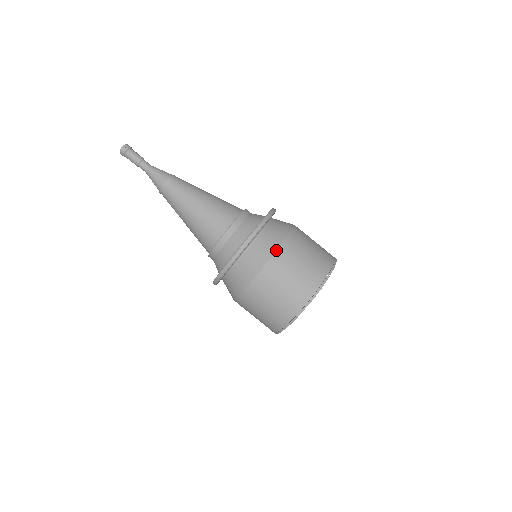
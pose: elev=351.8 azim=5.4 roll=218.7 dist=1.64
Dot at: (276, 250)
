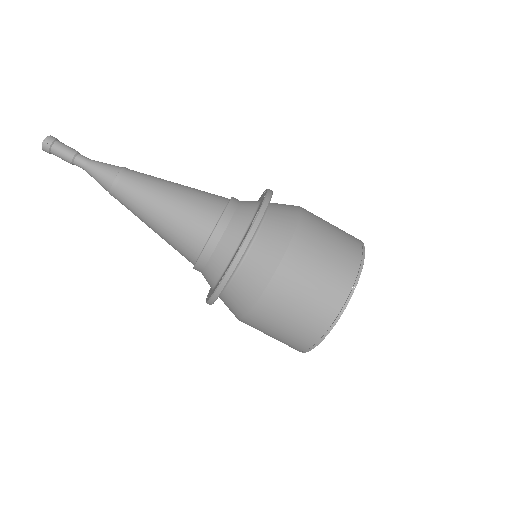
Dot at: (275, 270)
